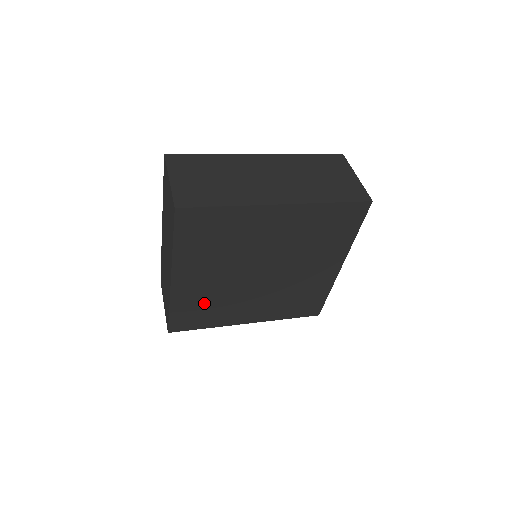
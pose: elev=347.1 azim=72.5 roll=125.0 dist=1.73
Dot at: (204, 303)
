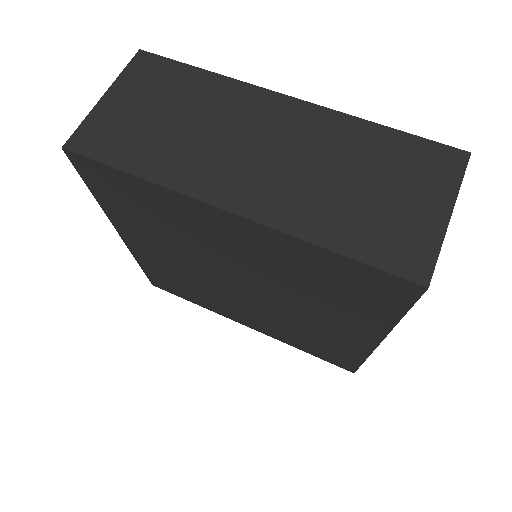
Dot at: (178, 279)
